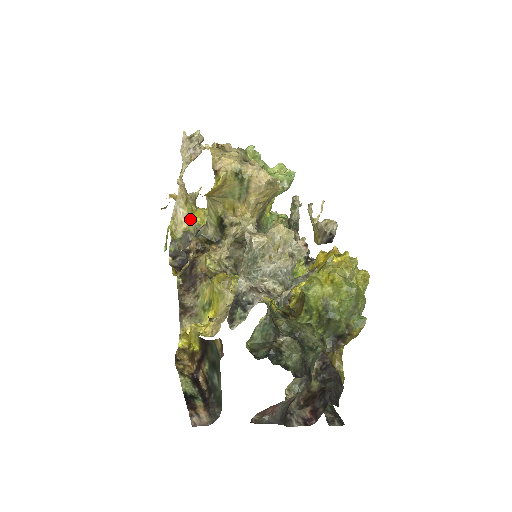
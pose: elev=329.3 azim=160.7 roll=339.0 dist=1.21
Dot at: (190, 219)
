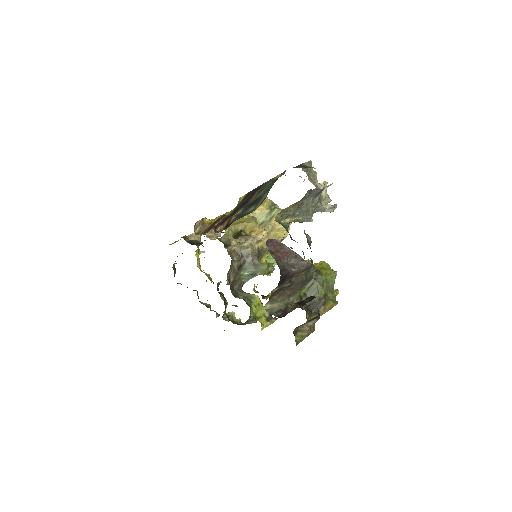
Dot at: (198, 246)
